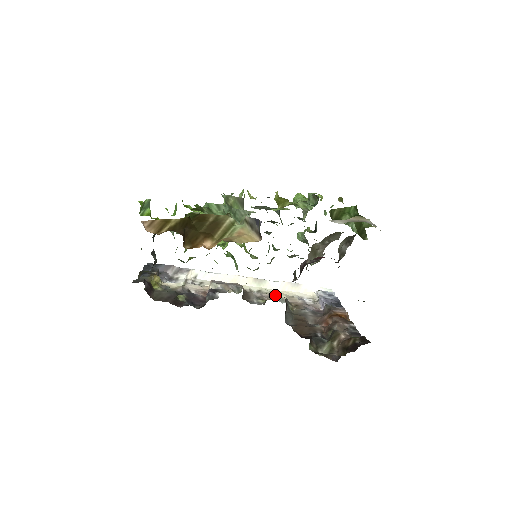
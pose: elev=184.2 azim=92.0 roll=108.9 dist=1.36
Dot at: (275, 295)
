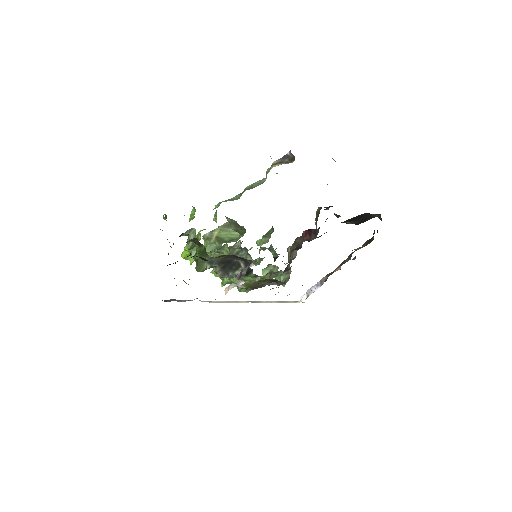
Dot at: occluded
